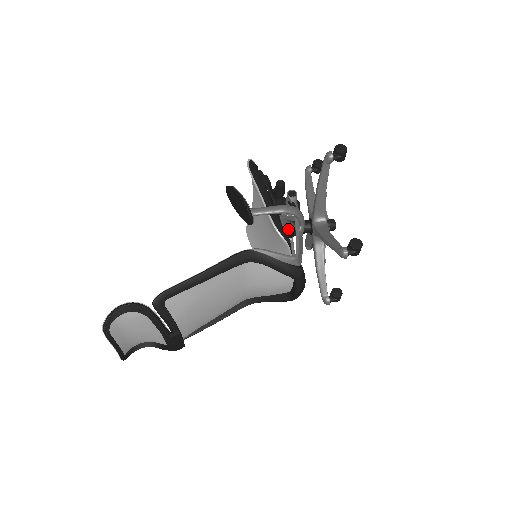
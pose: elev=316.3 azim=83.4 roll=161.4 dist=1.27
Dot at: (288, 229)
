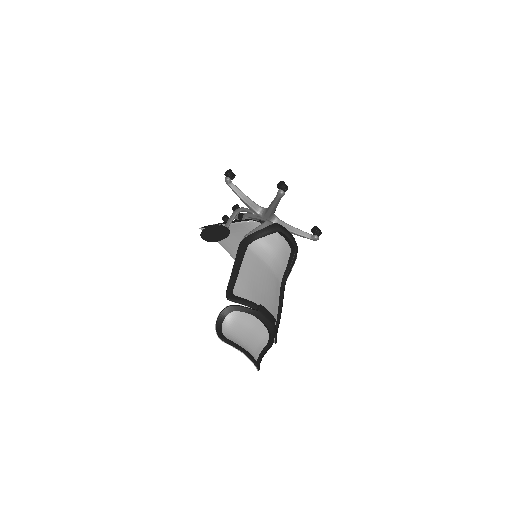
Dot at: occluded
